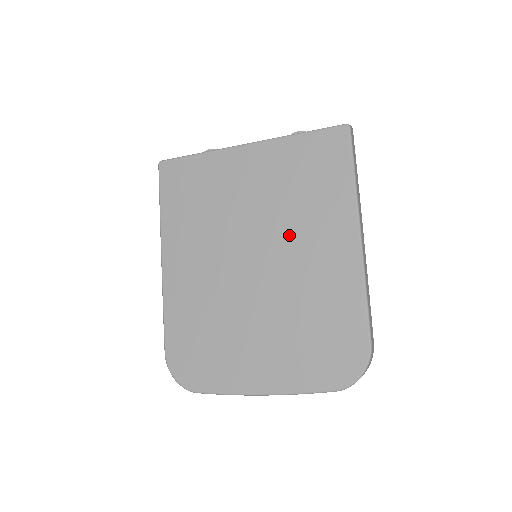
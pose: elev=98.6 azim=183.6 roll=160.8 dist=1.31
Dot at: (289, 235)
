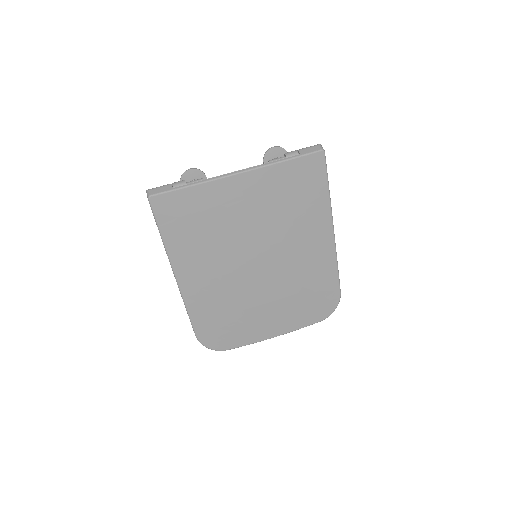
Dot at: (284, 241)
